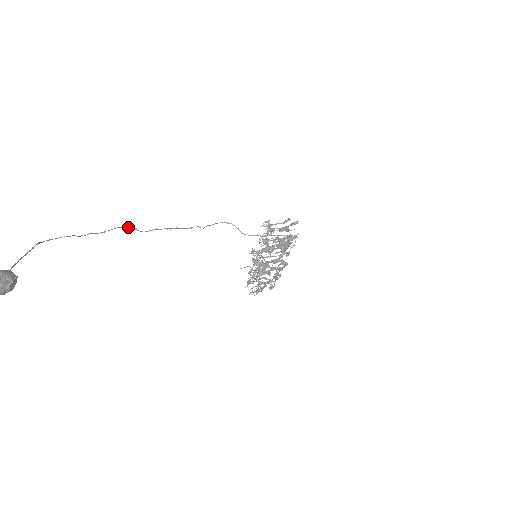
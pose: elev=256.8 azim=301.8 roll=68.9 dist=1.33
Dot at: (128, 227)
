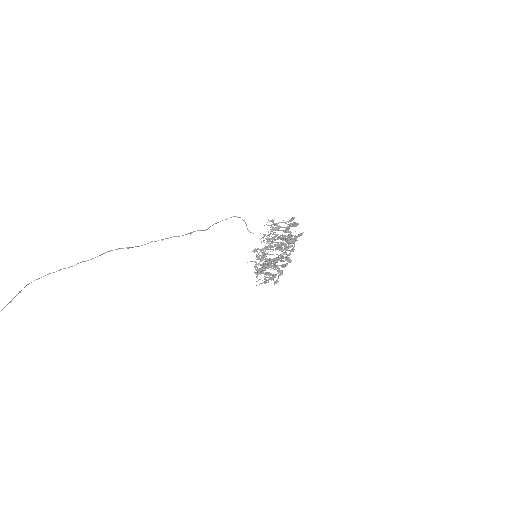
Dot at: (119, 248)
